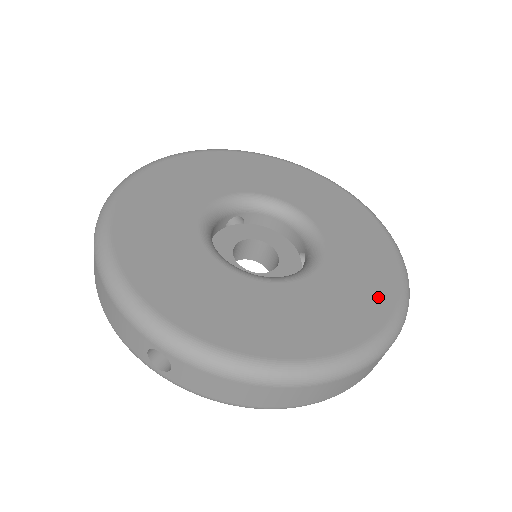
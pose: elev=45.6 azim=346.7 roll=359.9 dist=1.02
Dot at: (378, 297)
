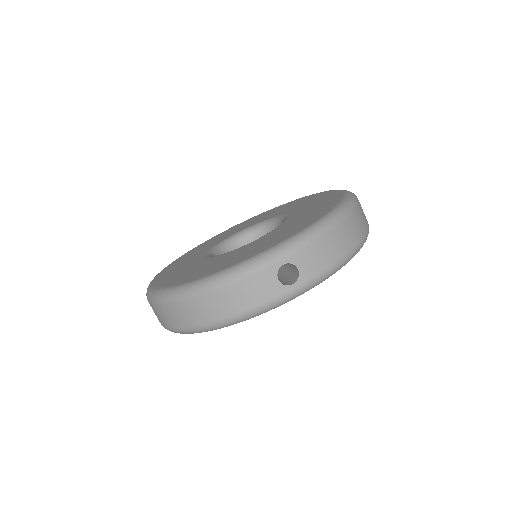
Dot at: (323, 196)
